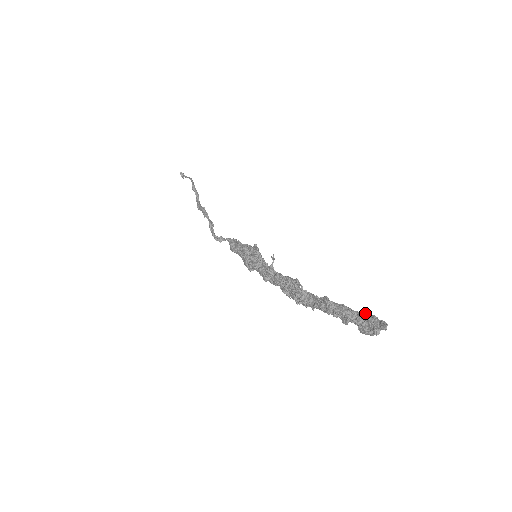
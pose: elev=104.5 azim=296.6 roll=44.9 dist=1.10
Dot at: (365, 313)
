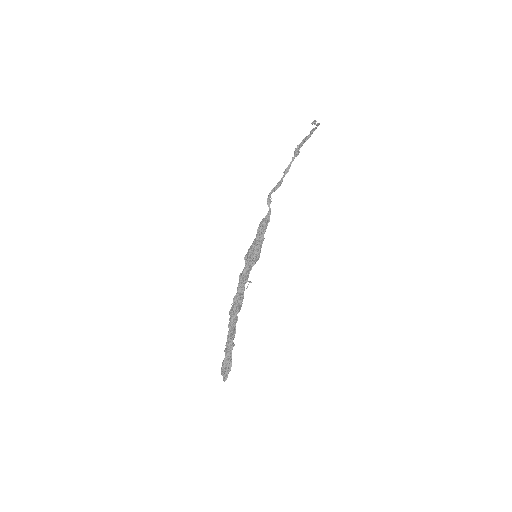
Dot at: (231, 362)
